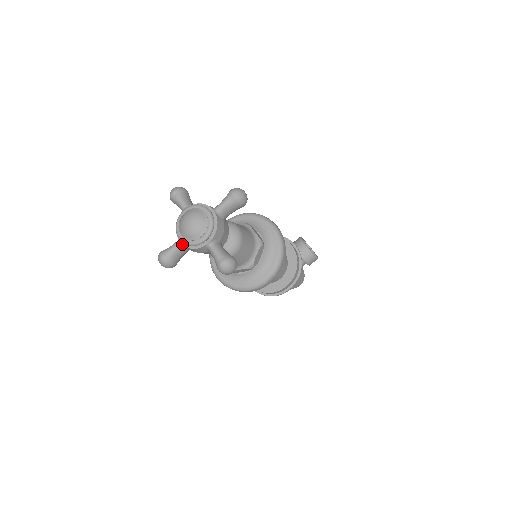
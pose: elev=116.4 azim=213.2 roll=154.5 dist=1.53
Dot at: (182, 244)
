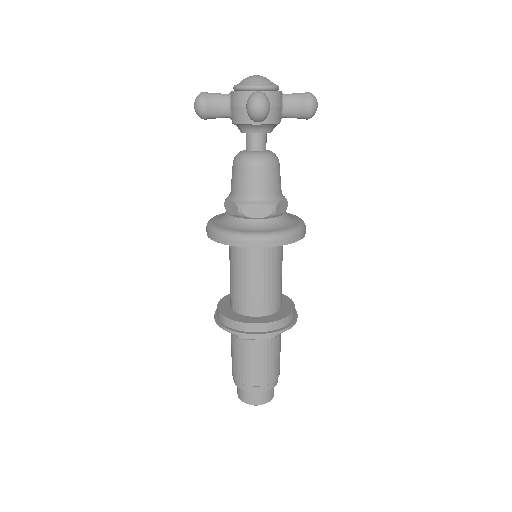
Dot at: (263, 91)
